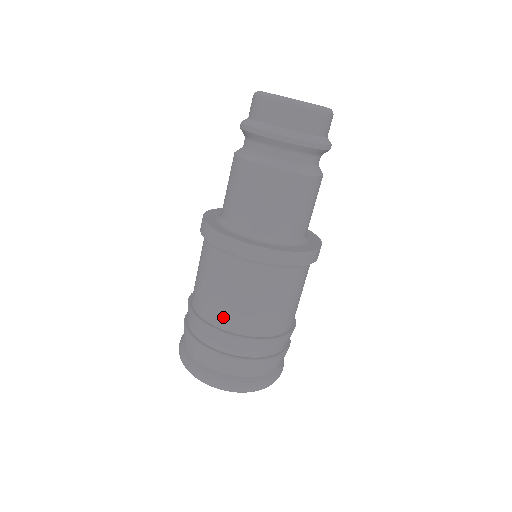
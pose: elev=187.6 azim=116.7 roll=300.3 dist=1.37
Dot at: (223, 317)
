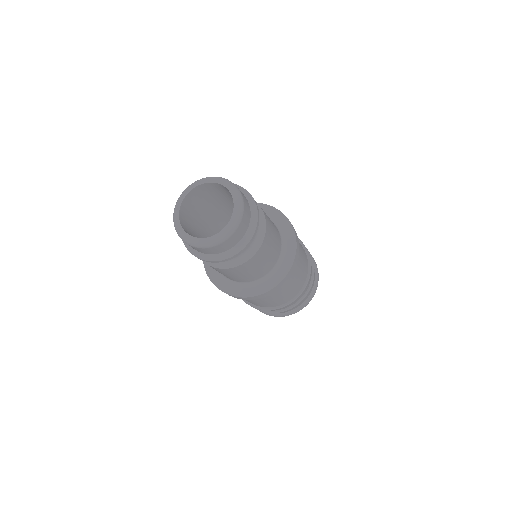
Dot at: occluded
